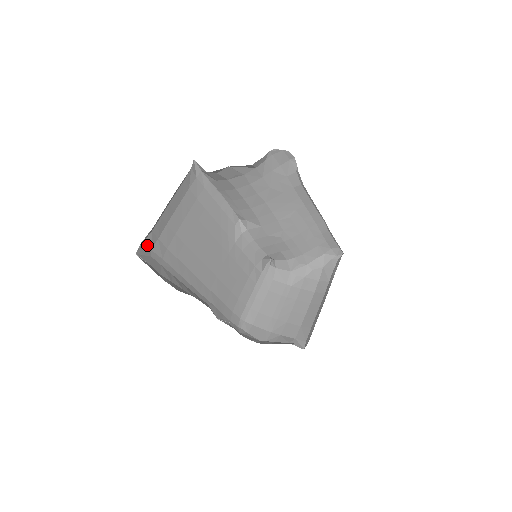
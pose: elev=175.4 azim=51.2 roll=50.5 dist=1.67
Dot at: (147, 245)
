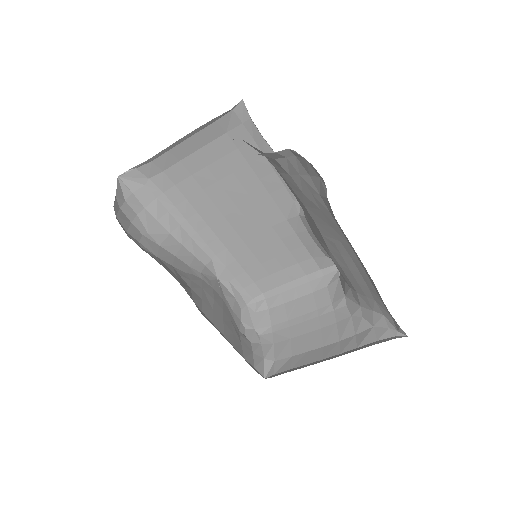
Dot at: (143, 172)
